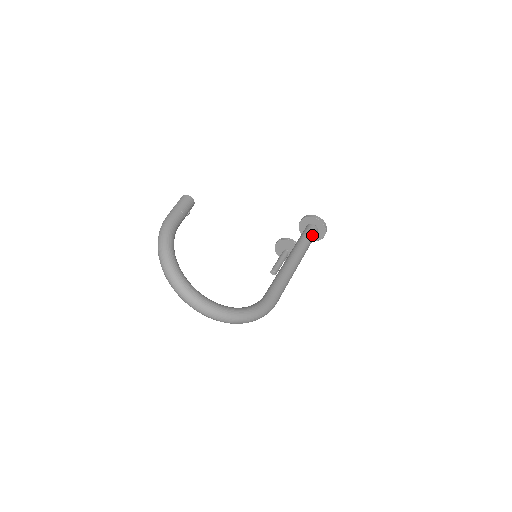
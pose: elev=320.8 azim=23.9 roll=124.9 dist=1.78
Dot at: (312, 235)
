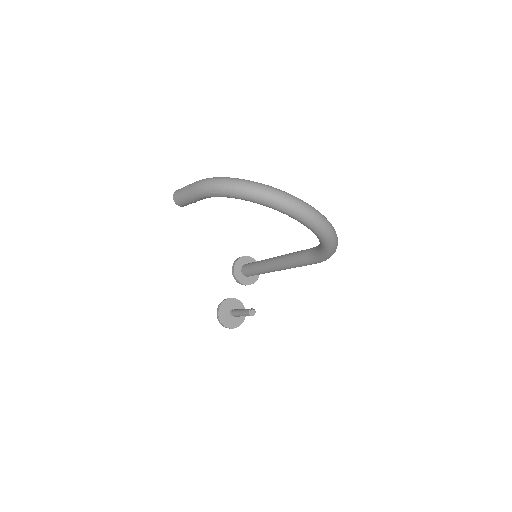
Dot at: occluded
